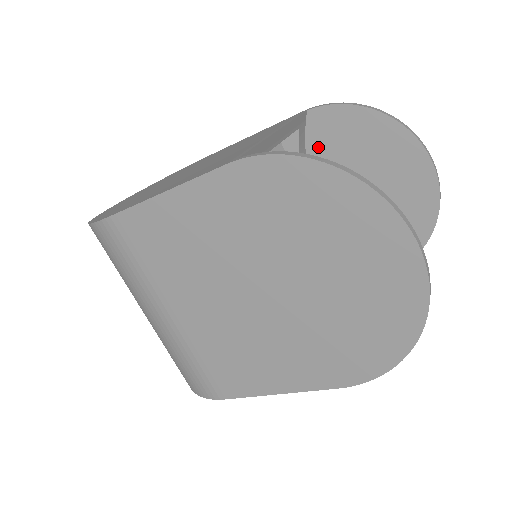
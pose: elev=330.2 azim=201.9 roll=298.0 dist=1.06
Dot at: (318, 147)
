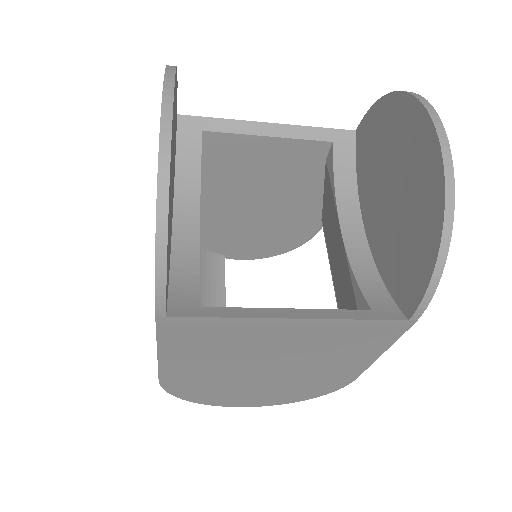
Dot at: (362, 162)
